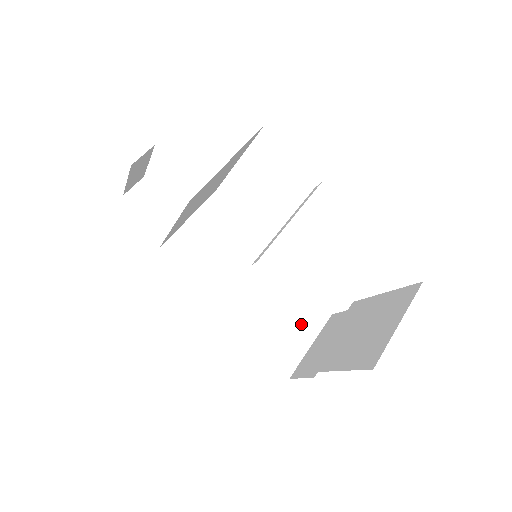
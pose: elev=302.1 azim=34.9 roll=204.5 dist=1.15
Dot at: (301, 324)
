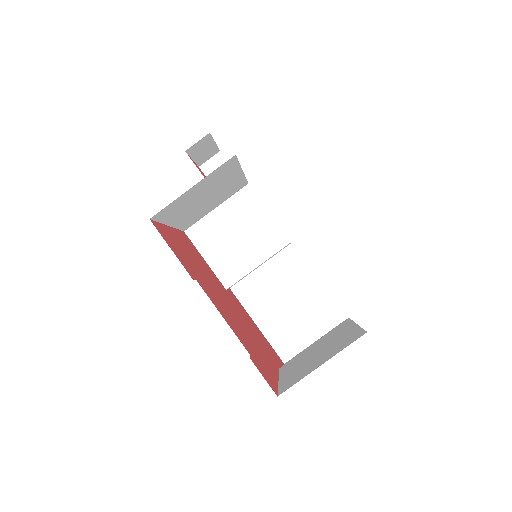
Dot at: (311, 320)
